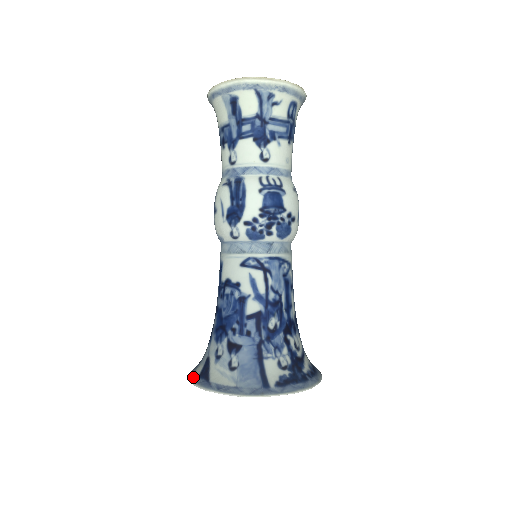
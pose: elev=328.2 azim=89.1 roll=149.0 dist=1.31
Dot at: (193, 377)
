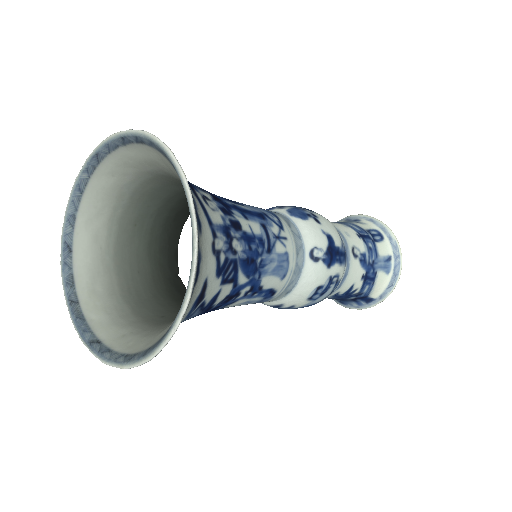
Dot at: (72, 227)
